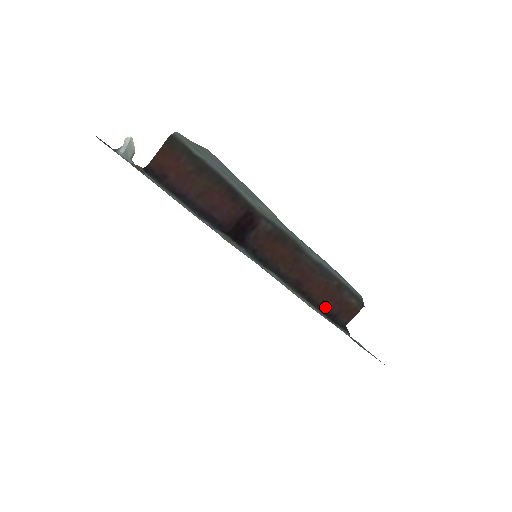
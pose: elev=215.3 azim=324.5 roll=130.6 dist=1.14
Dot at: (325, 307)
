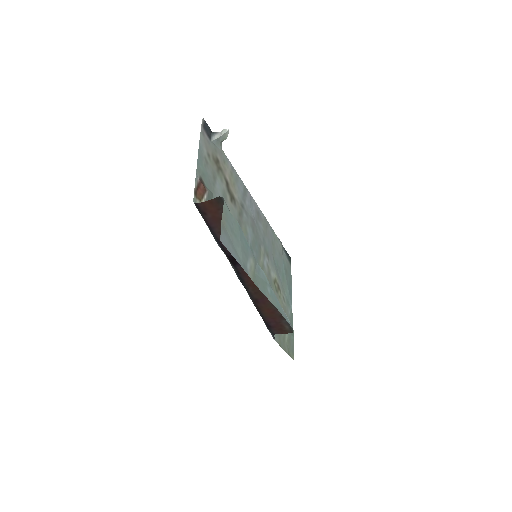
Dot at: (266, 319)
